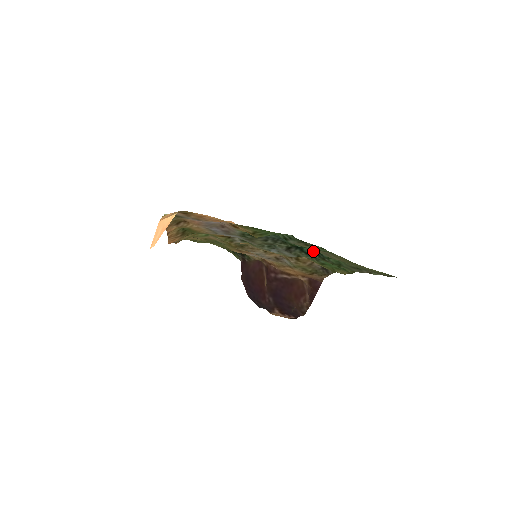
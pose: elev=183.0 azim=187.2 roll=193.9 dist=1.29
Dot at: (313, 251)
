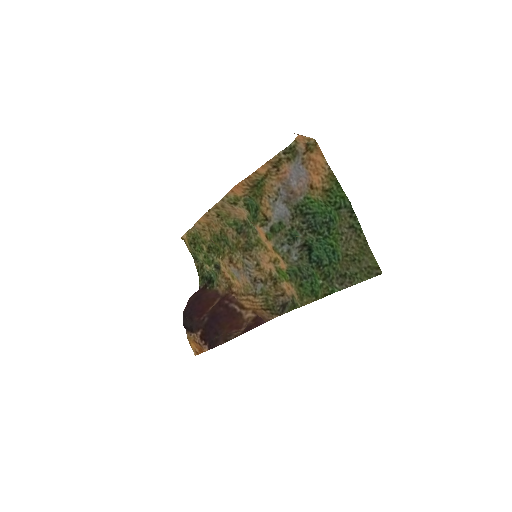
Dot at: (317, 258)
